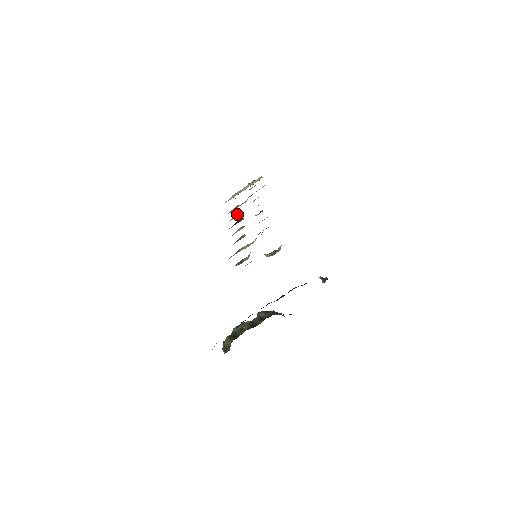
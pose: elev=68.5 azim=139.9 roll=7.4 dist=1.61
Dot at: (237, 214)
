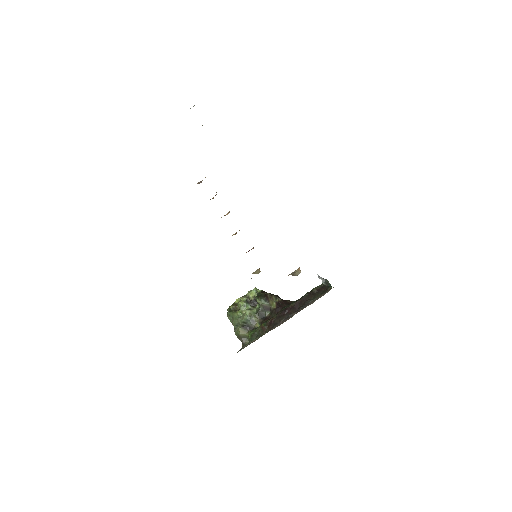
Dot at: occluded
